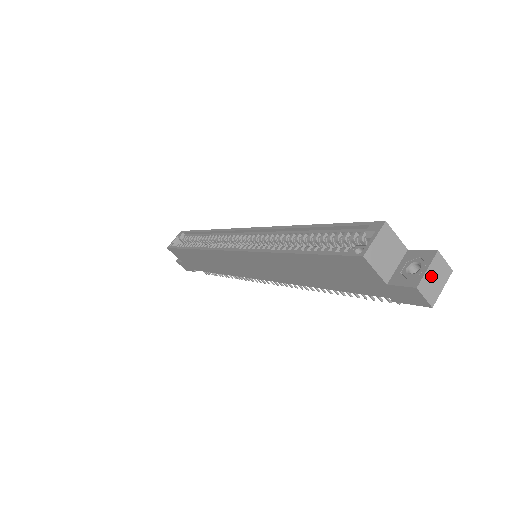
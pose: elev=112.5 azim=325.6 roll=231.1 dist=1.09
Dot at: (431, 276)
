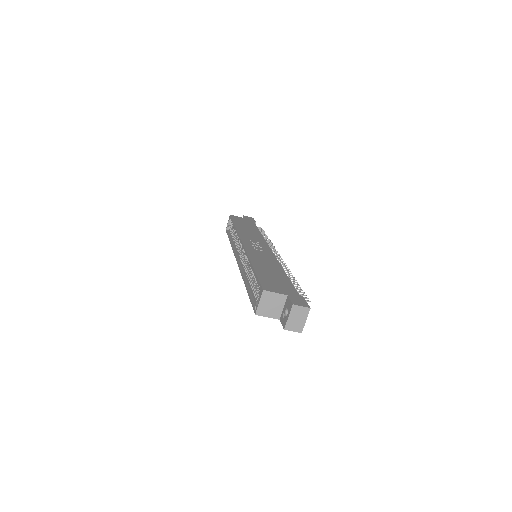
Dot at: (293, 319)
